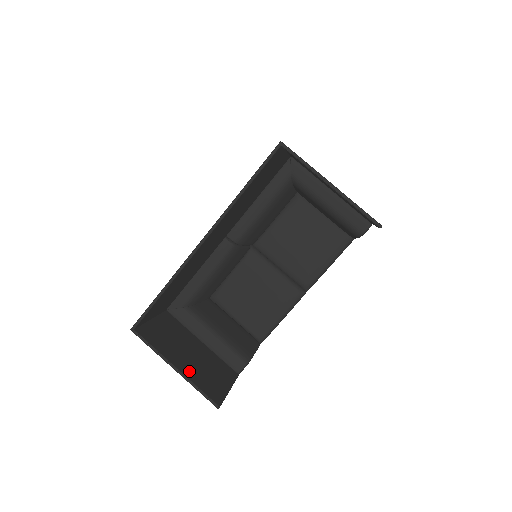
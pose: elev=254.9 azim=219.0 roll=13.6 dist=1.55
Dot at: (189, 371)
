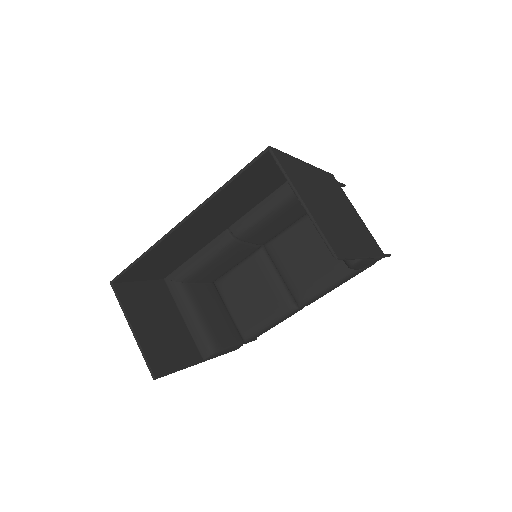
Dot at: (145, 337)
